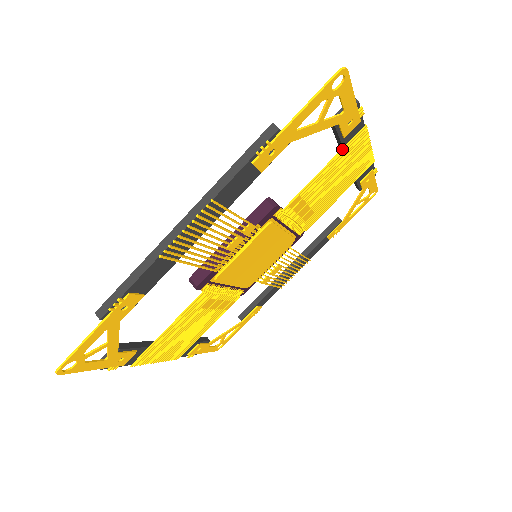
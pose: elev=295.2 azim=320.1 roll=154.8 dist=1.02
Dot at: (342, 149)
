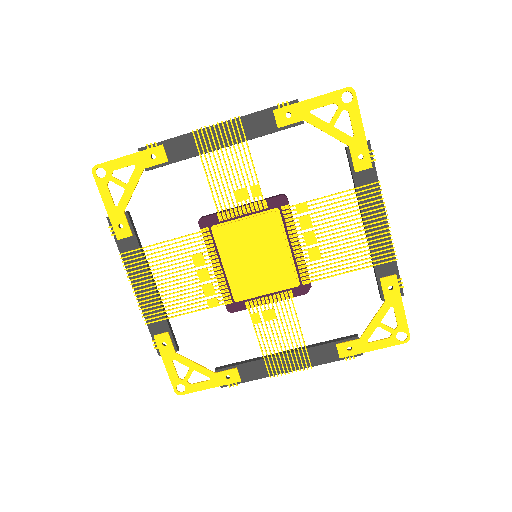
Dot at: (354, 188)
